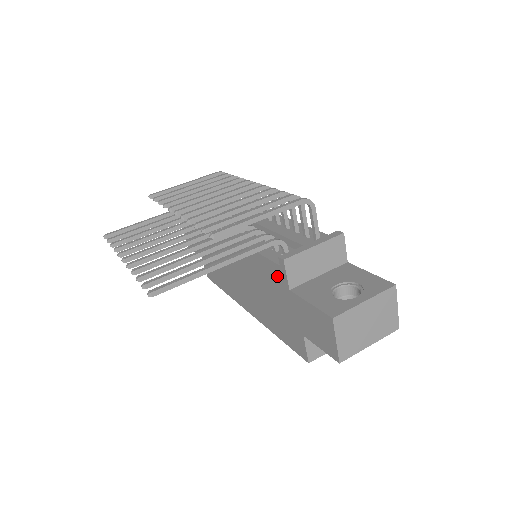
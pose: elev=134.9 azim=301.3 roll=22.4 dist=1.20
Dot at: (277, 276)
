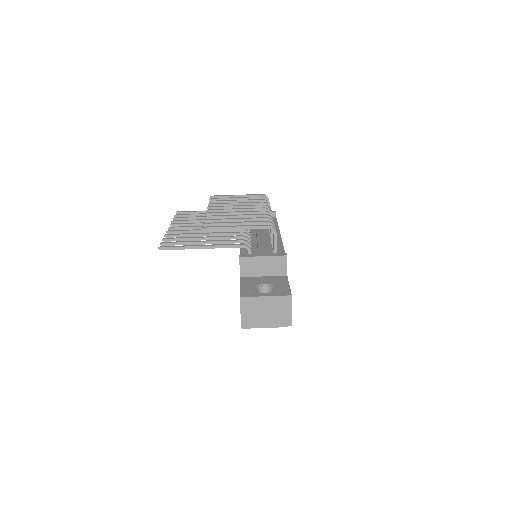
Dot at: occluded
